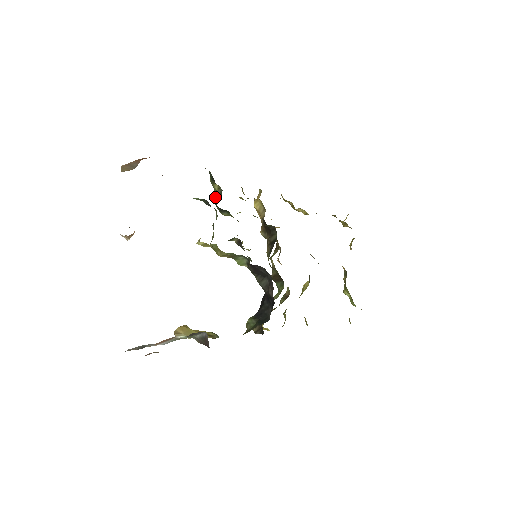
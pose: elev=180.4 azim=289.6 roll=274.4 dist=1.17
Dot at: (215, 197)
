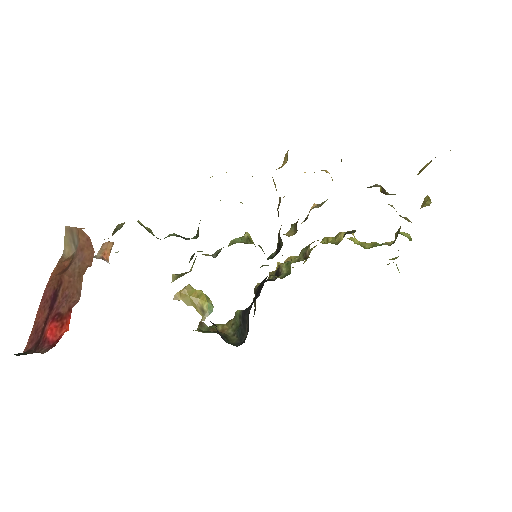
Dot at: occluded
